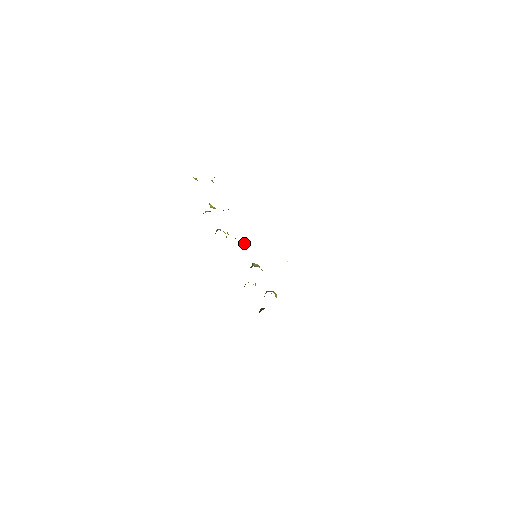
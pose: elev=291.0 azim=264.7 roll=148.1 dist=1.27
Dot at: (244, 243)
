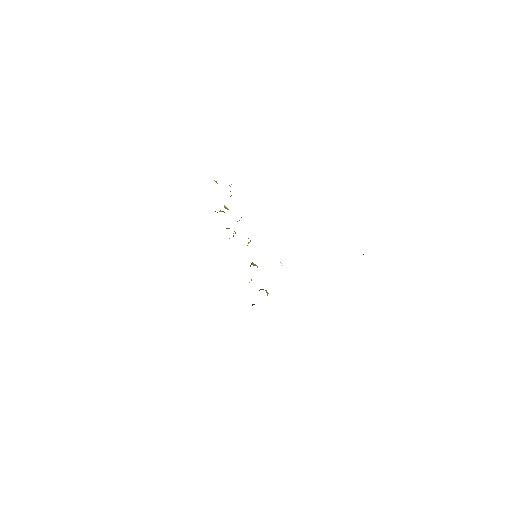
Dot at: occluded
